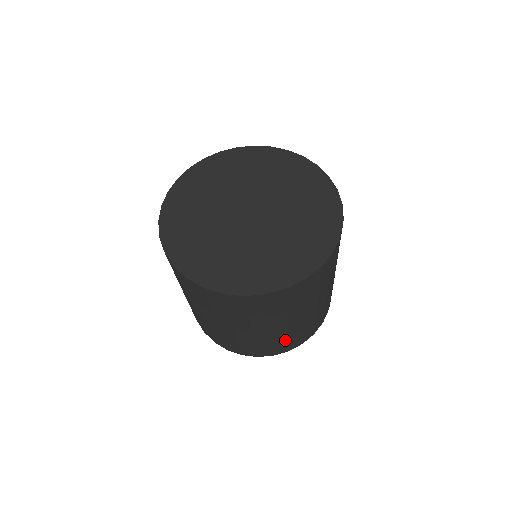
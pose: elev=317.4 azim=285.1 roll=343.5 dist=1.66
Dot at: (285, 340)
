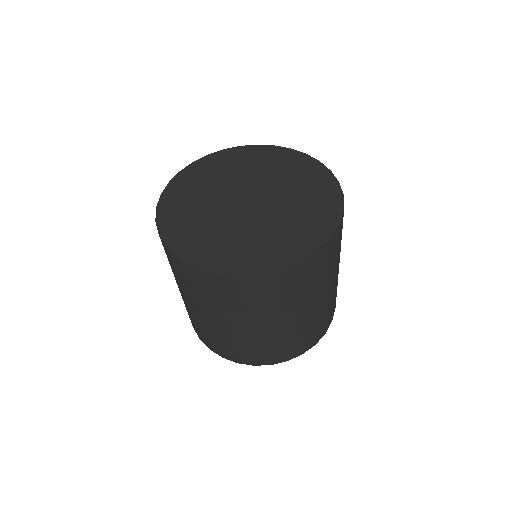
Dot at: (265, 348)
